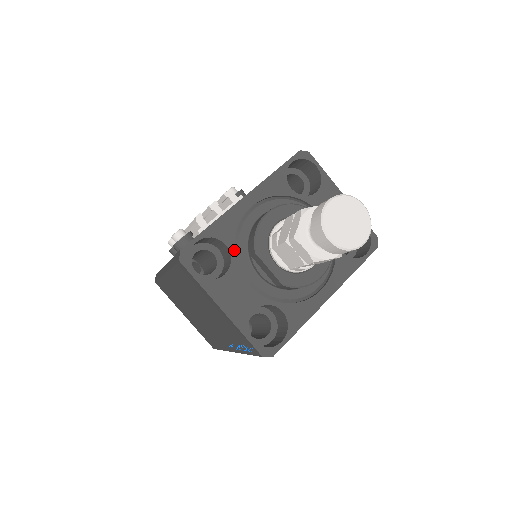
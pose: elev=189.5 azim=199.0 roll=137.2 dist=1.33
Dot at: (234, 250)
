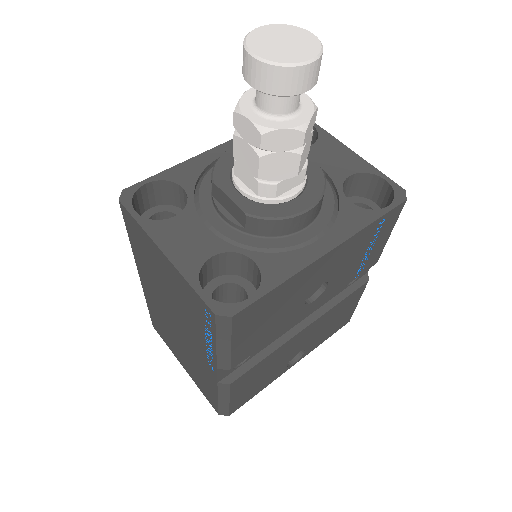
Dot at: (193, 193)
